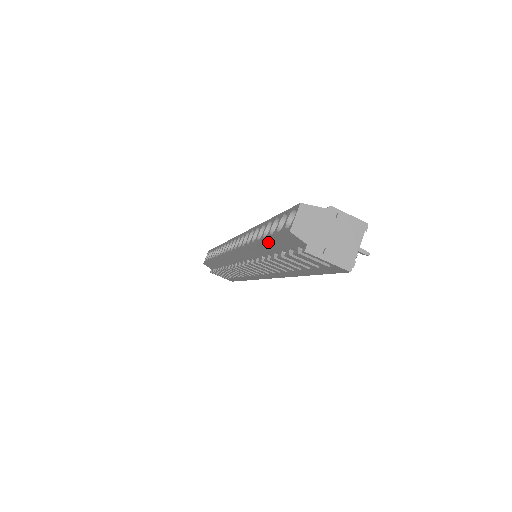
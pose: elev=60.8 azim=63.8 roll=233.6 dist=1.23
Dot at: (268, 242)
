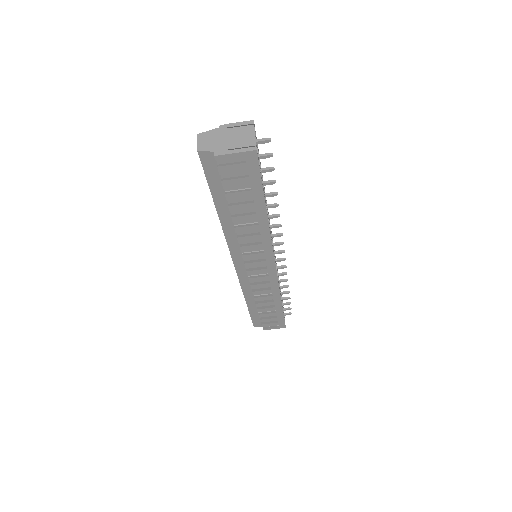
Dot at: (213, 193)
